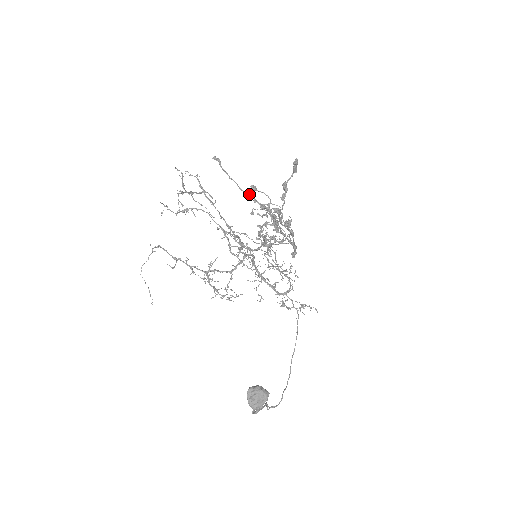
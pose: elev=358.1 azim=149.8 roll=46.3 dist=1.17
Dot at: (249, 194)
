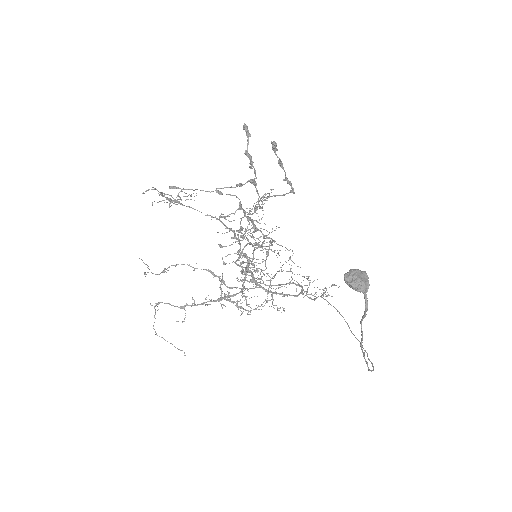
Dot at: (220, 188)
